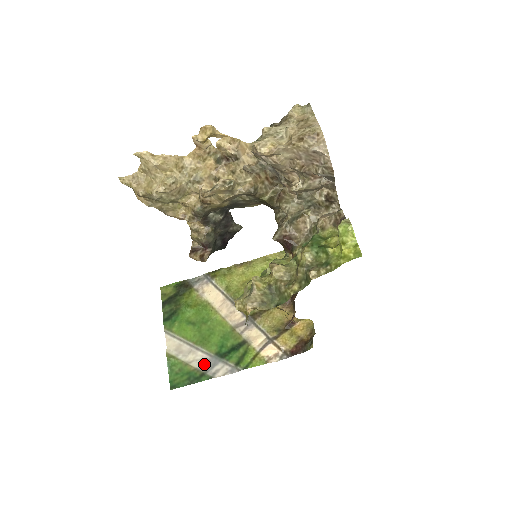
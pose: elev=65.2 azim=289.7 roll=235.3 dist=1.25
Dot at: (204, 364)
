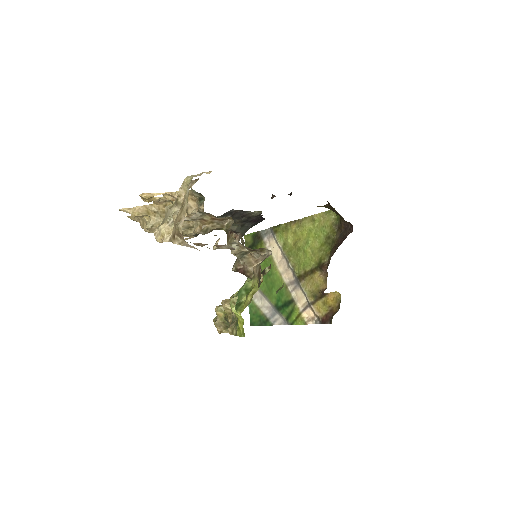
Dot at: (269, 311)
